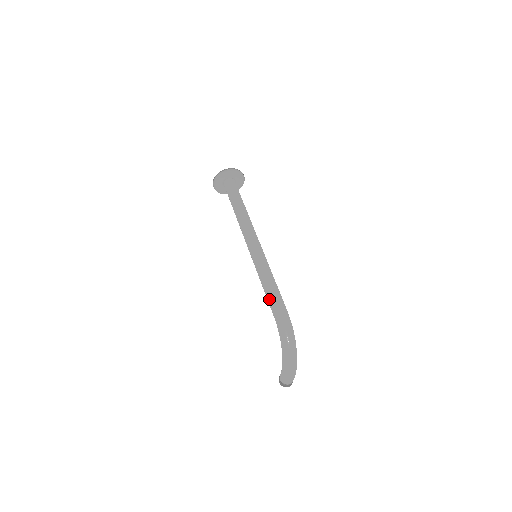
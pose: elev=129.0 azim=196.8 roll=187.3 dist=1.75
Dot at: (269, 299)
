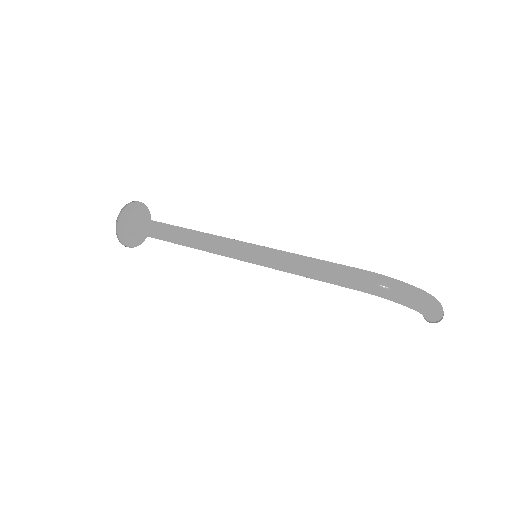
Dot at: (330, 282)
